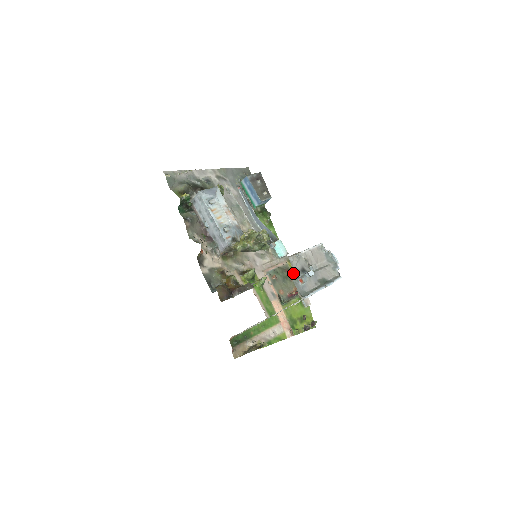
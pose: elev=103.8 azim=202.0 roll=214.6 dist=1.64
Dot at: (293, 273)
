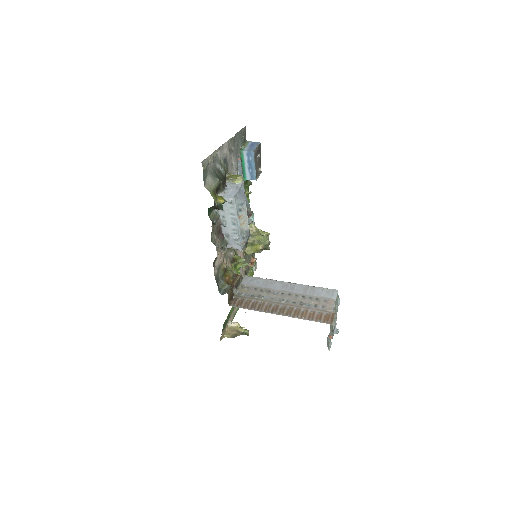
Dot at: occluded
